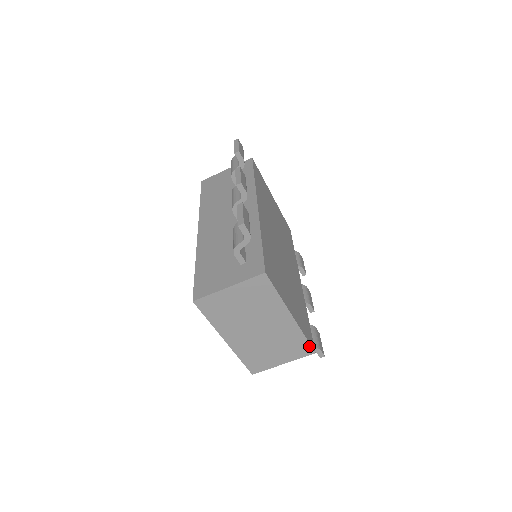
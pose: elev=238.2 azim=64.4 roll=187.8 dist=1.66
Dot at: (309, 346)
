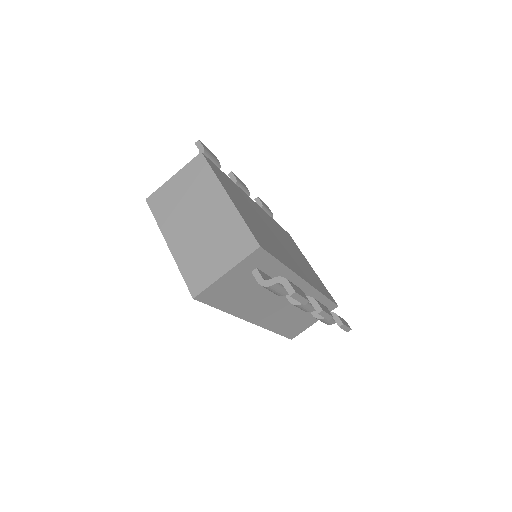
Dot at: (251, 236)
